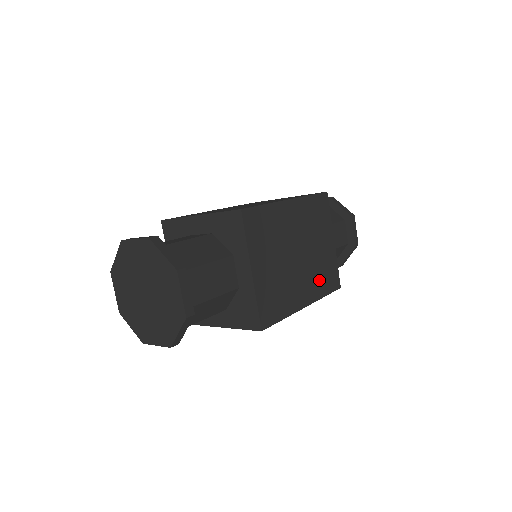
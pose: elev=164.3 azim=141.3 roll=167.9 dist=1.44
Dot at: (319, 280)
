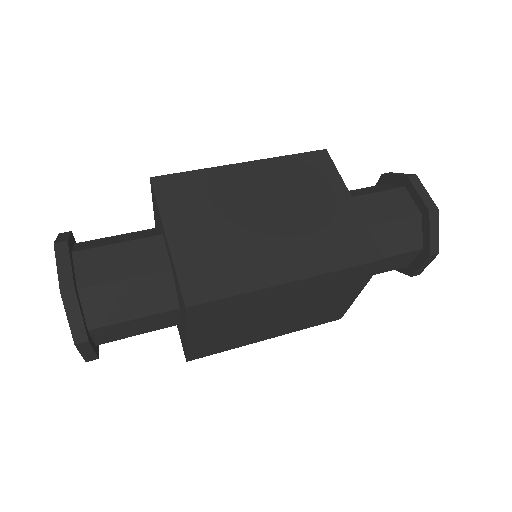
Dot at: (305, 321)
